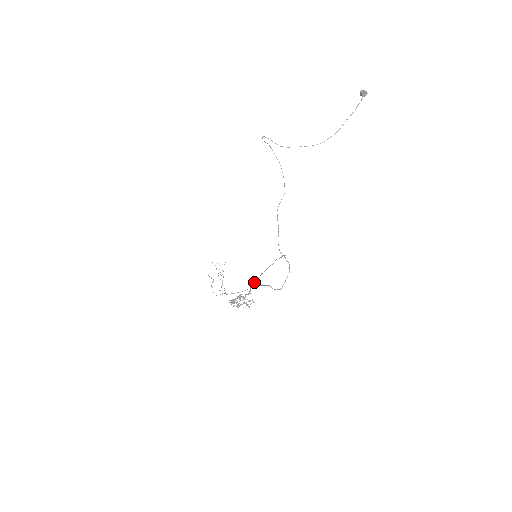
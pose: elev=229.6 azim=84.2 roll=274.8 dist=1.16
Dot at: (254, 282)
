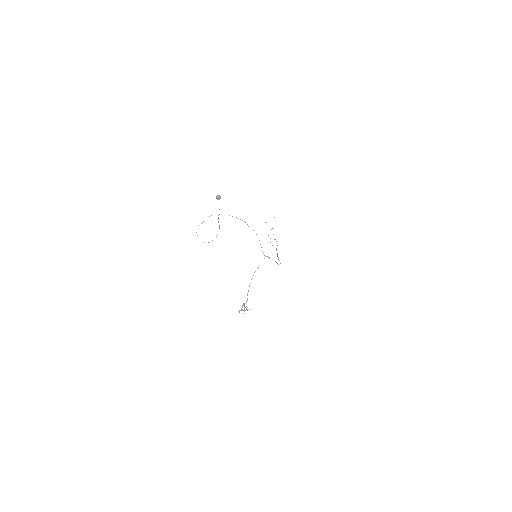
Dot at: occluded
